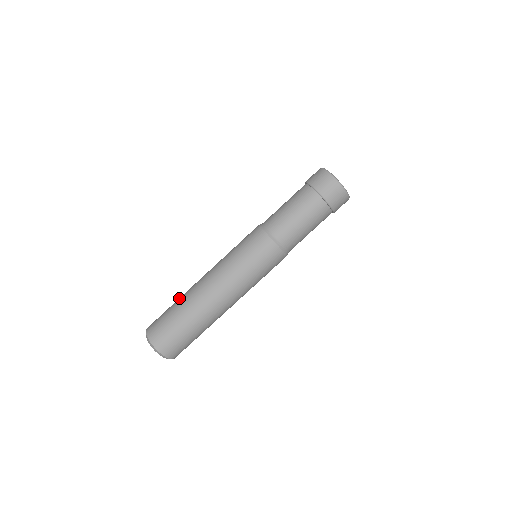
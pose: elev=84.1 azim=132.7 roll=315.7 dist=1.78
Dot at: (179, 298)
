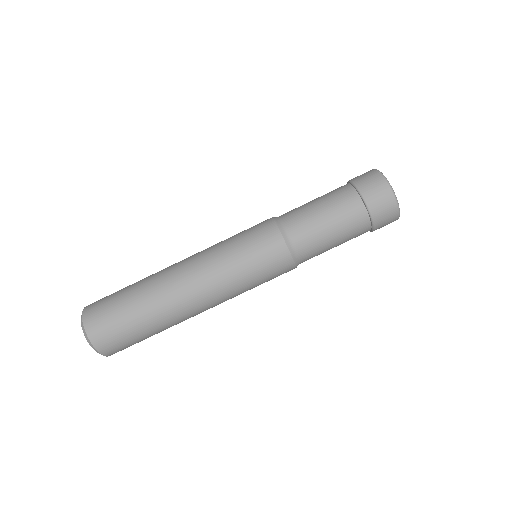
Dot at: occluded
